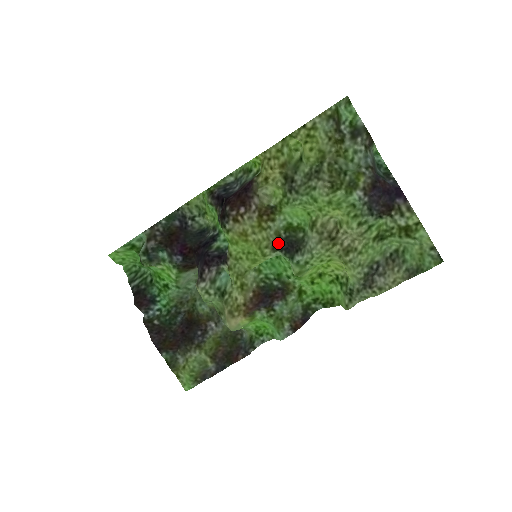
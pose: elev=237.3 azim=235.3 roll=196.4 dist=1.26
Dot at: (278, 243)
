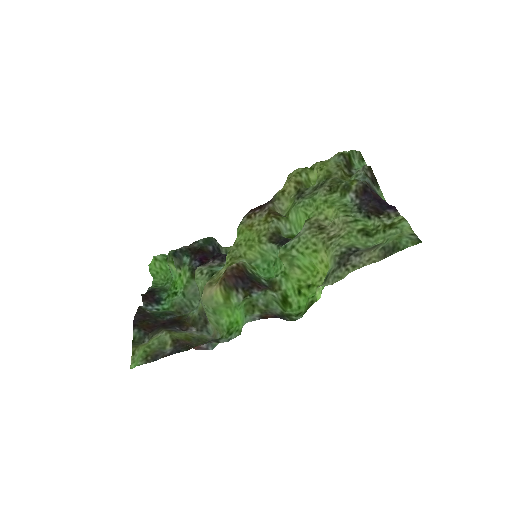
Dot at: (276, 237)
